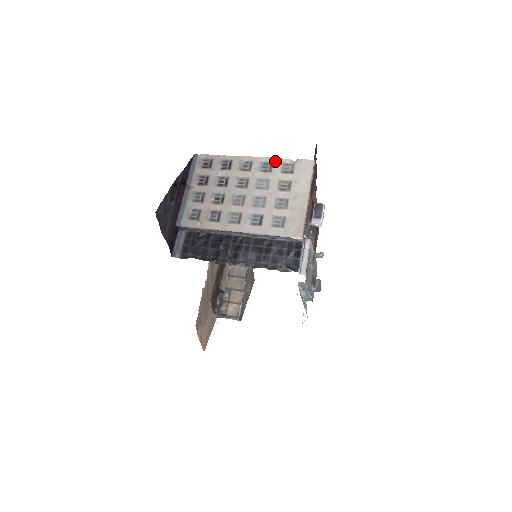
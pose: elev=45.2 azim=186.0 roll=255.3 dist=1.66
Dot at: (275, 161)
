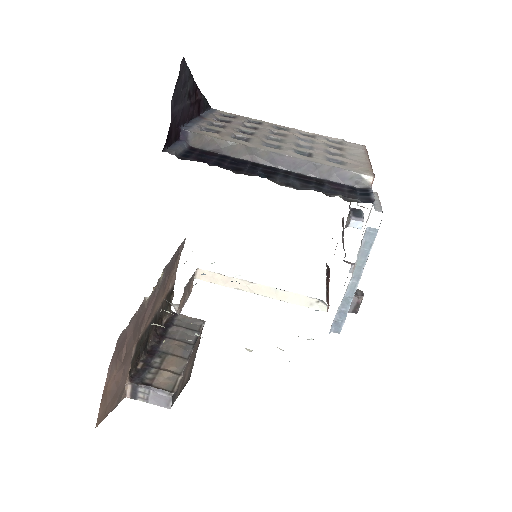
Dot at: (317, 135)
